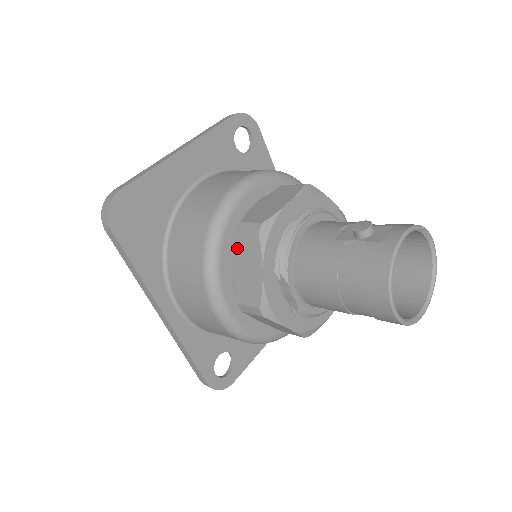
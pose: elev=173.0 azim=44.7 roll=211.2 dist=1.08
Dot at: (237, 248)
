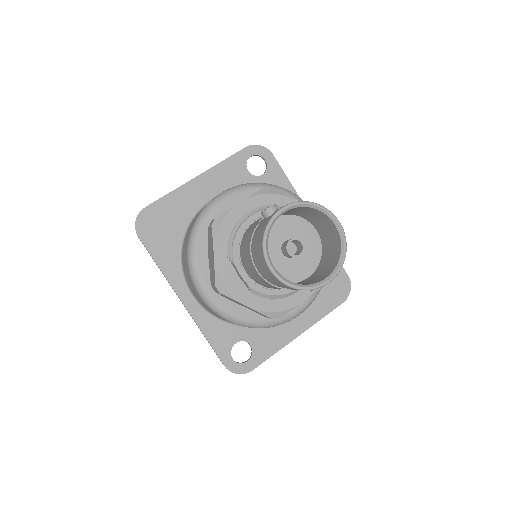
Dot at: (208, 241)
